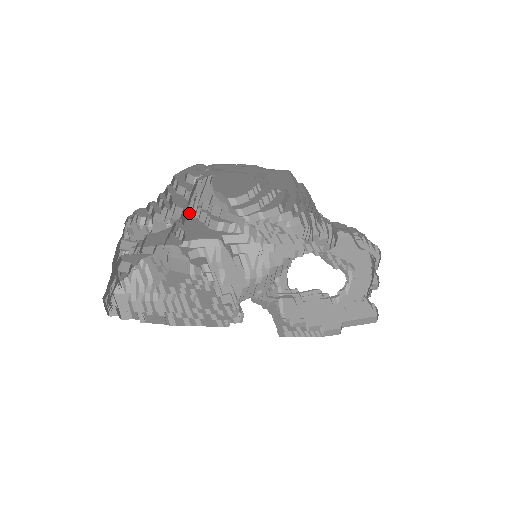
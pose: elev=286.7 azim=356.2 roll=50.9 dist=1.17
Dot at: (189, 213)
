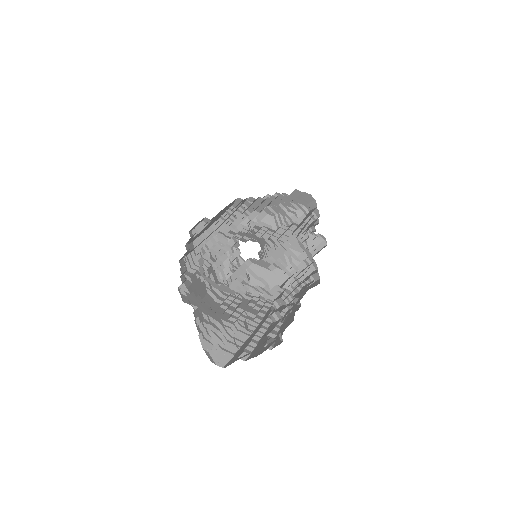
Dot at: occluded
